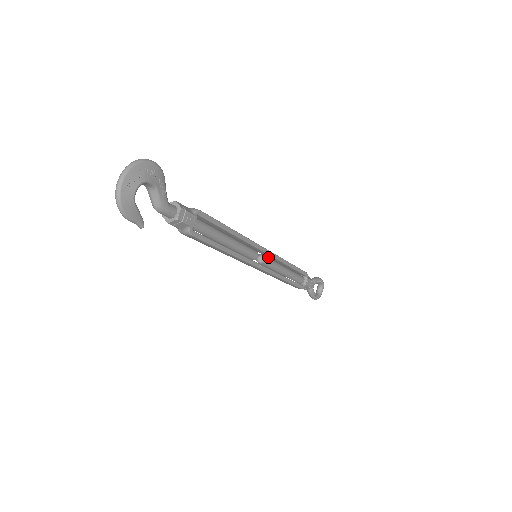
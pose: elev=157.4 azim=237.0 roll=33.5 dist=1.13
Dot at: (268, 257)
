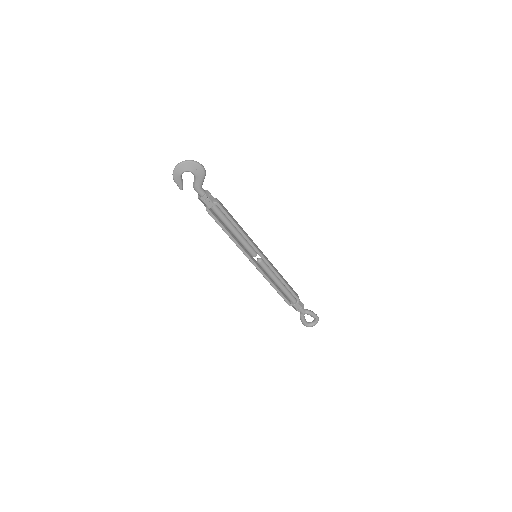
Dot at: occluded
